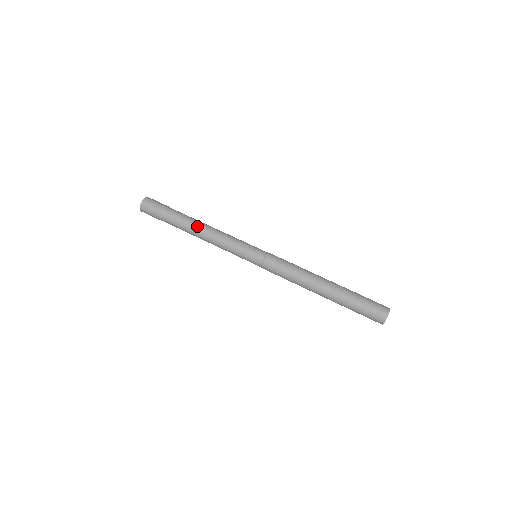
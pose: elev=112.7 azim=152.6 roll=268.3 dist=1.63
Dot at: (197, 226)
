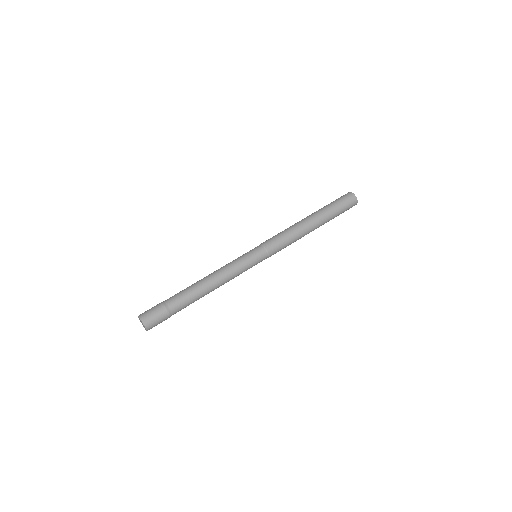
Dot at: (199, 281)
